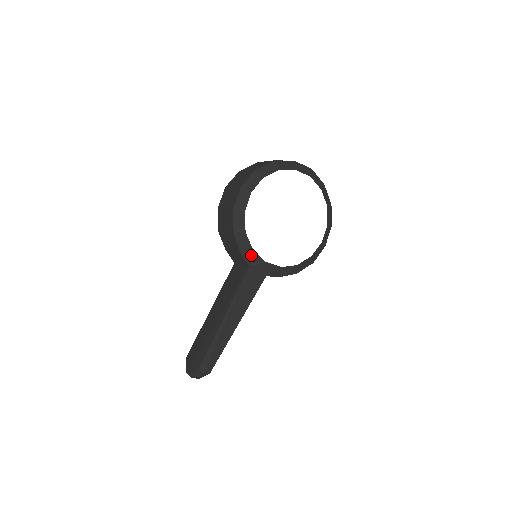
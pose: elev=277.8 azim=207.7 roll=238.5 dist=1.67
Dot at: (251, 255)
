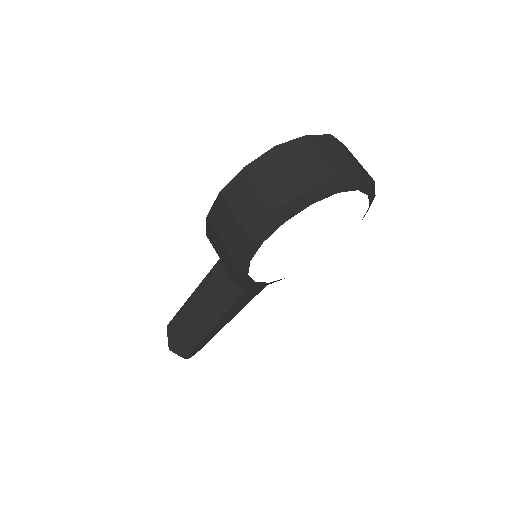
Dot at: (252, 284)
